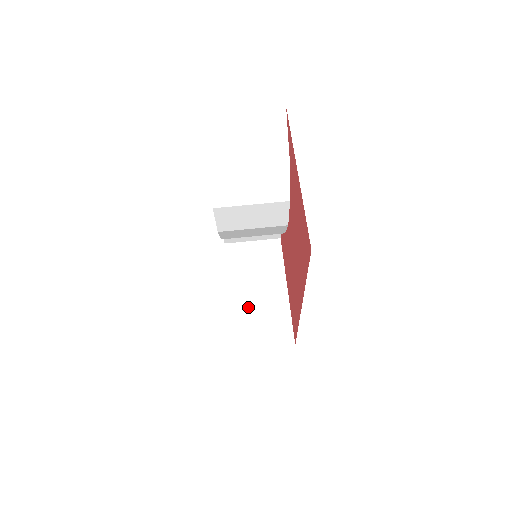
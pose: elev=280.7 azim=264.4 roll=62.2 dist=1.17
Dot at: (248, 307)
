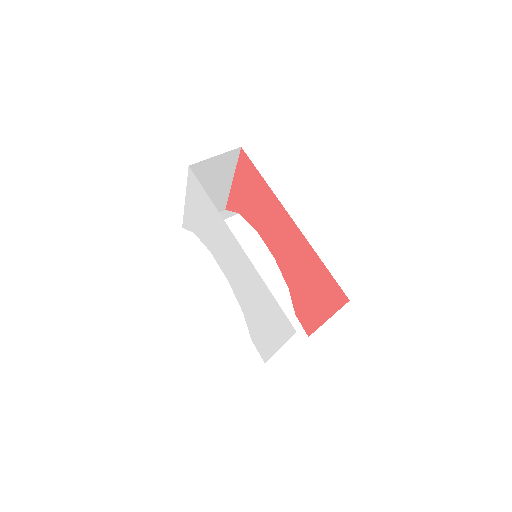
Dot at: occluded
